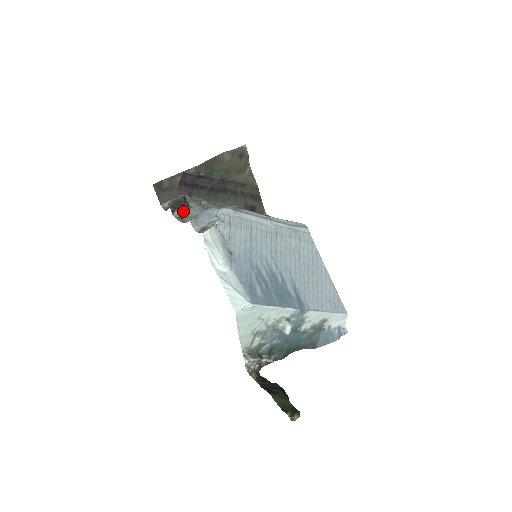
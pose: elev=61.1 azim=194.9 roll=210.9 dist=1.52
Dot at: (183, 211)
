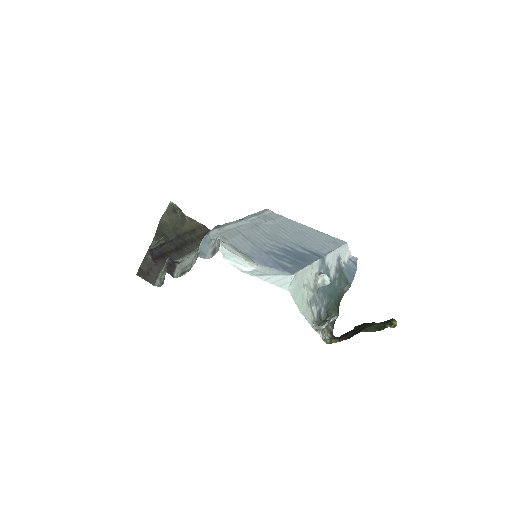
Dot at: (179, 269)
